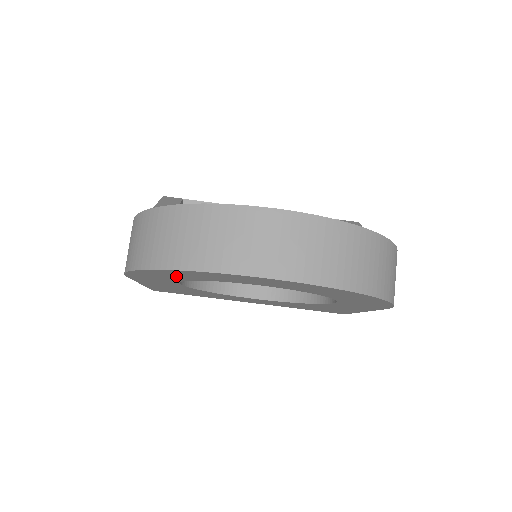
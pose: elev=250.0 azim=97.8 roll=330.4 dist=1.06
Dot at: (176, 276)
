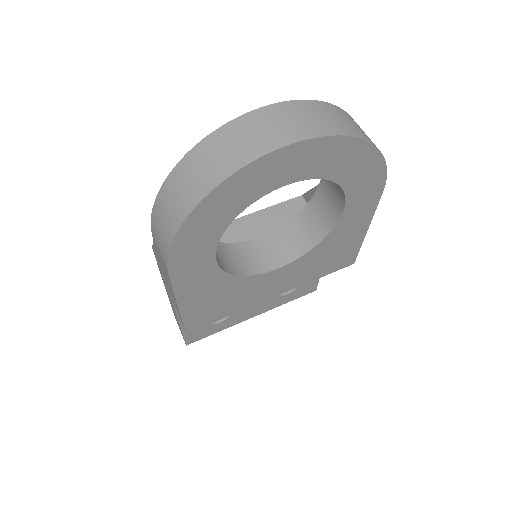
Dot at: (215, 219)
